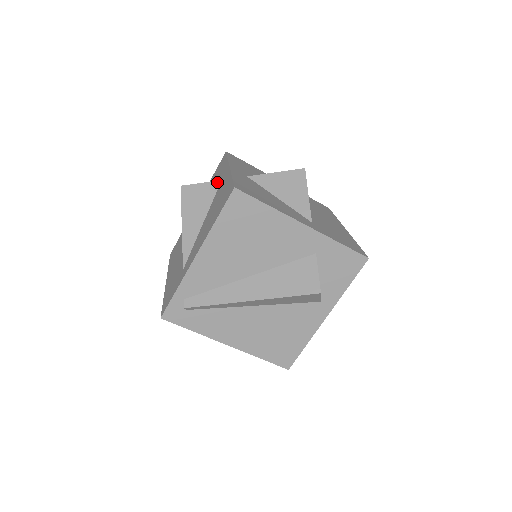
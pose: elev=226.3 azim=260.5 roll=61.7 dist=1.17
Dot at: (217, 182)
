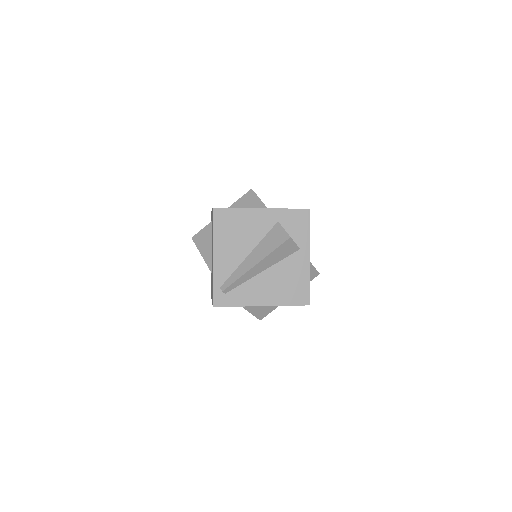
Dot at: (209, 224)
